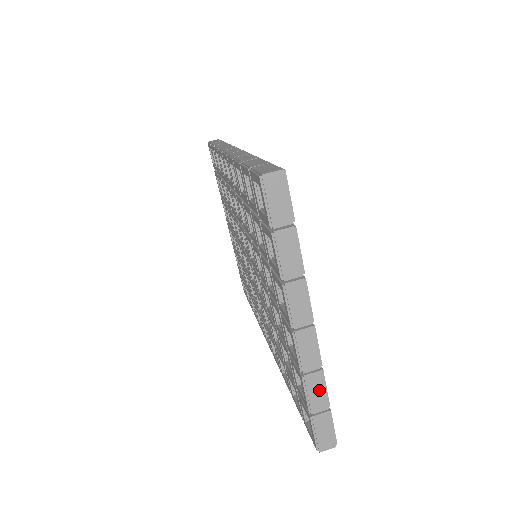
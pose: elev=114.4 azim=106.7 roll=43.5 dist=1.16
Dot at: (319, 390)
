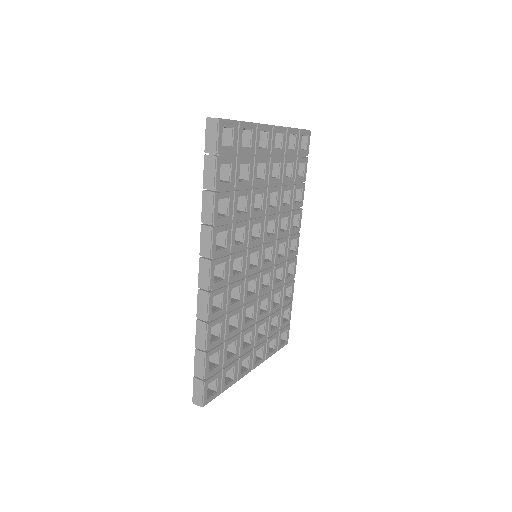
Dot at: occluded
